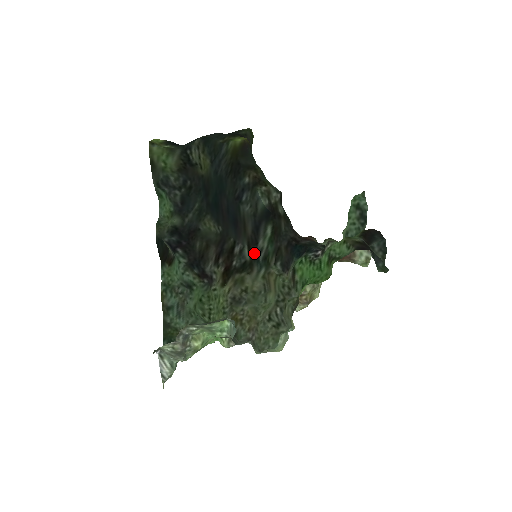
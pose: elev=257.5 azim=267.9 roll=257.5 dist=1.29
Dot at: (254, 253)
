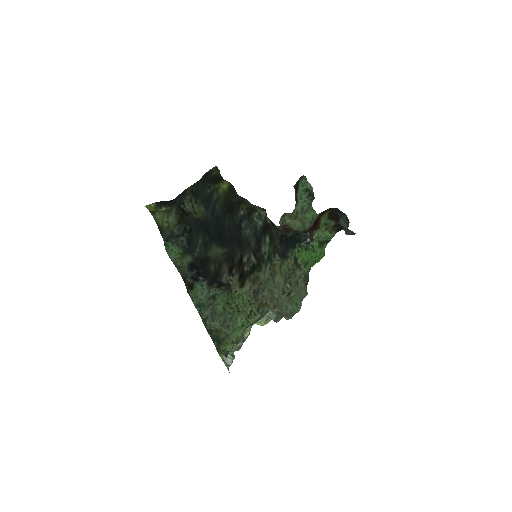
Dot at: (259, 257)
